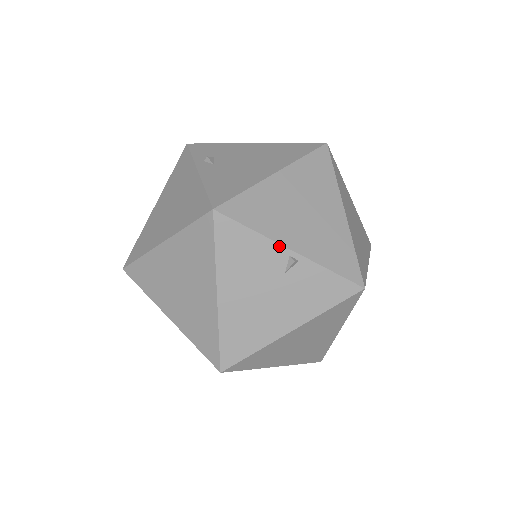
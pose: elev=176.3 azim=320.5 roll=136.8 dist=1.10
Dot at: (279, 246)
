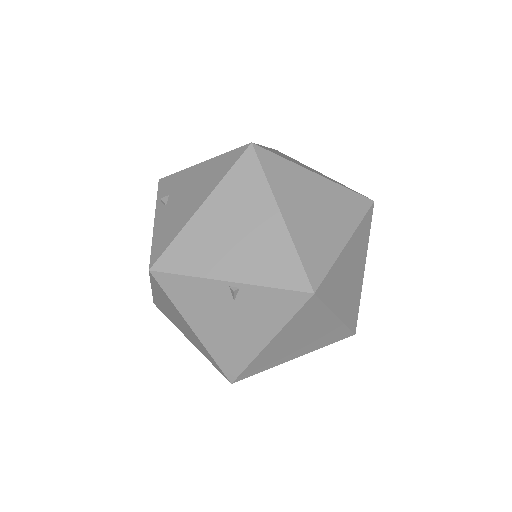
Dot at: (216, 281)
